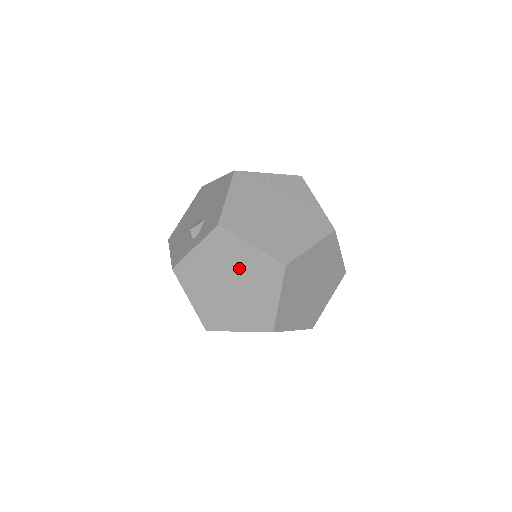
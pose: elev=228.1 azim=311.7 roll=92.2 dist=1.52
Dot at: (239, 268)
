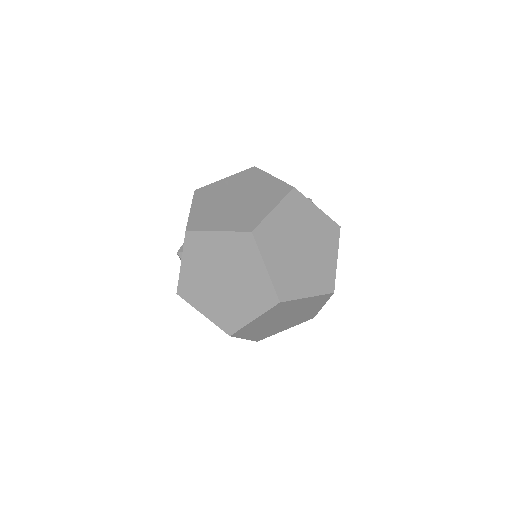
Dot at: (220, 259)
